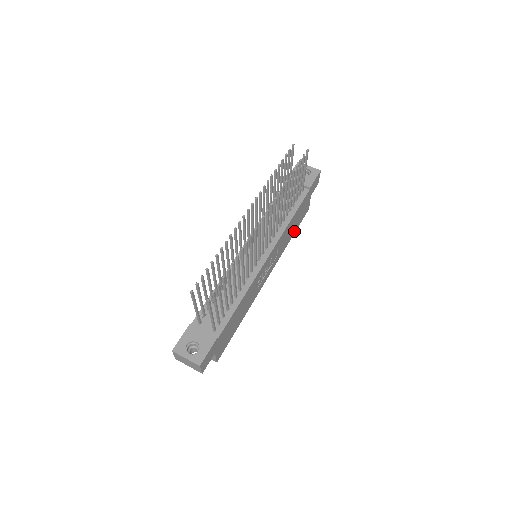
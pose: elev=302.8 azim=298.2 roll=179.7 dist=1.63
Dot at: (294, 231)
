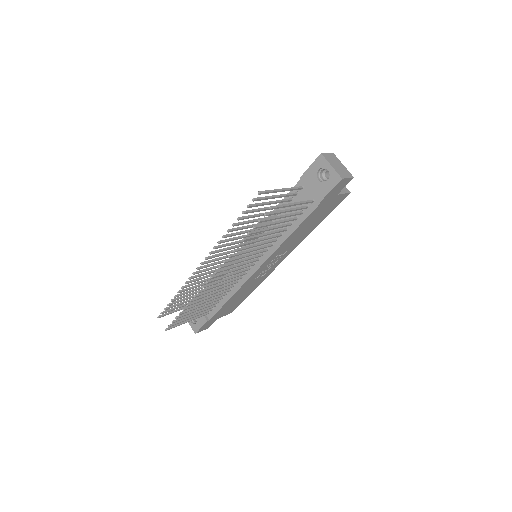
Dot at: (320, 221)
